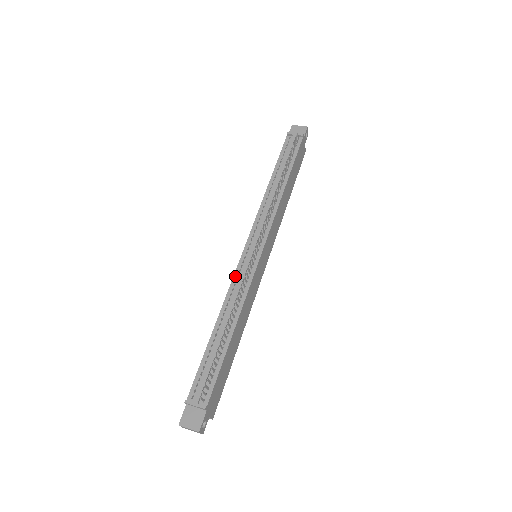
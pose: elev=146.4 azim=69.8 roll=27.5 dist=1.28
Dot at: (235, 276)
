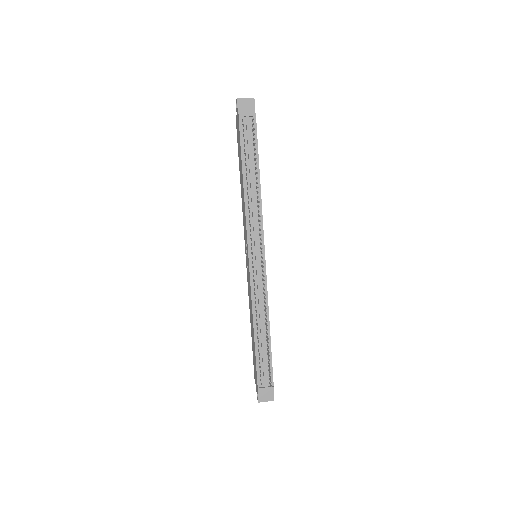
Dot at: (252, 286)
